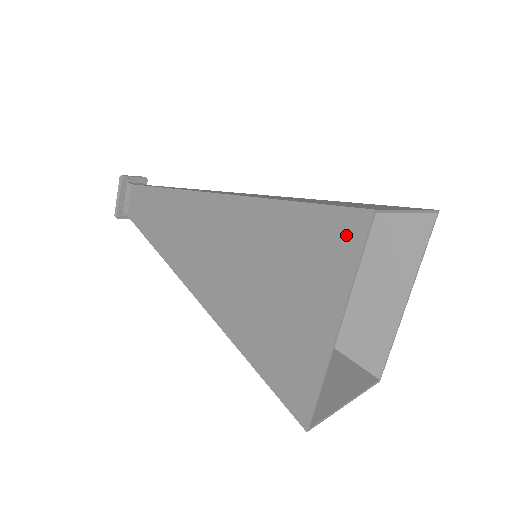
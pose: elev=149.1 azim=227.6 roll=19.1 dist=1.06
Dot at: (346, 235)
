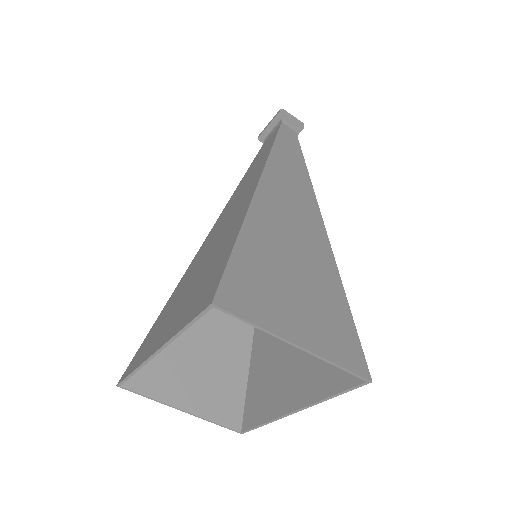
Dot at: (203, 300)
